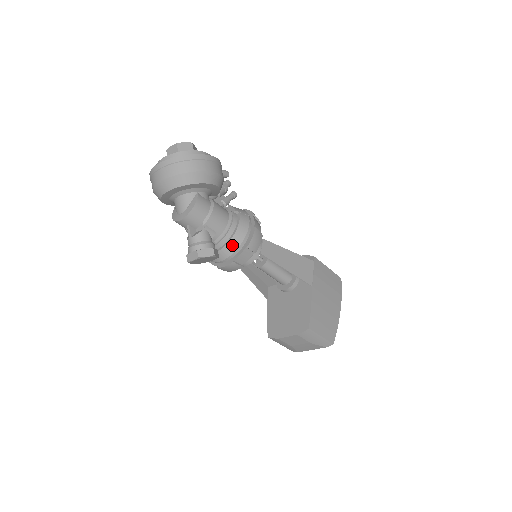
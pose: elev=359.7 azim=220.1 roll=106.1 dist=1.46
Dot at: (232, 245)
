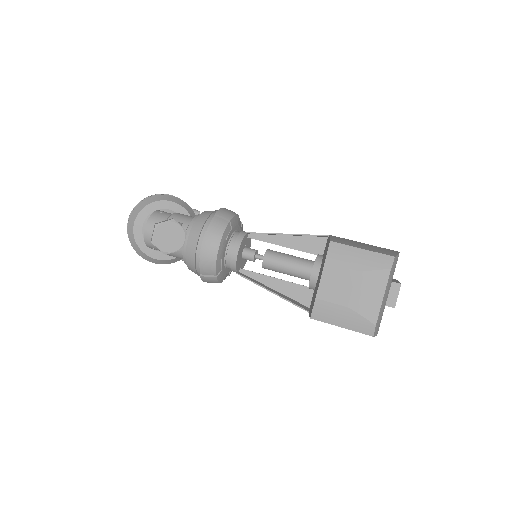
Dot at: (200, 221)
